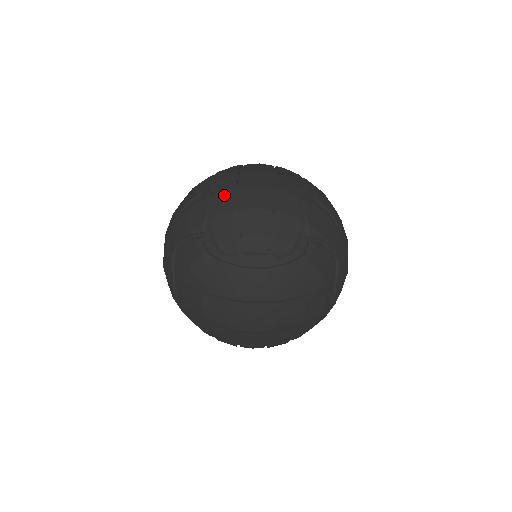
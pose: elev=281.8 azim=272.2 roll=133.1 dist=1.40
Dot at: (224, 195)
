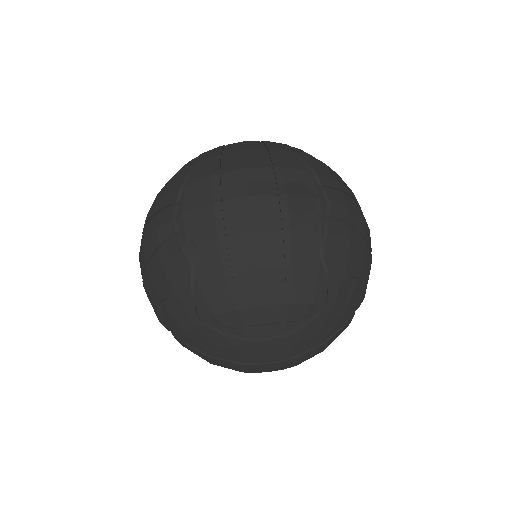
Dot at: (210, 249)
